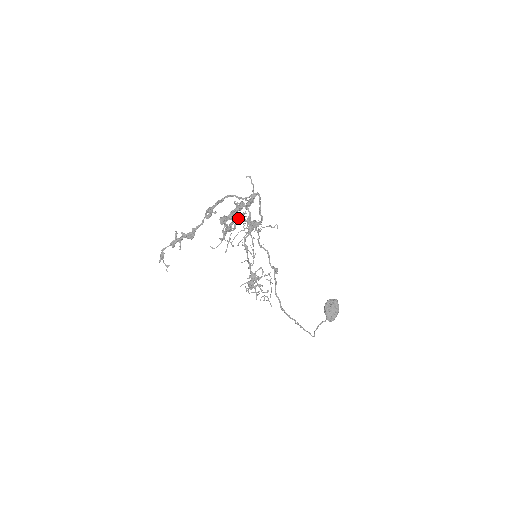
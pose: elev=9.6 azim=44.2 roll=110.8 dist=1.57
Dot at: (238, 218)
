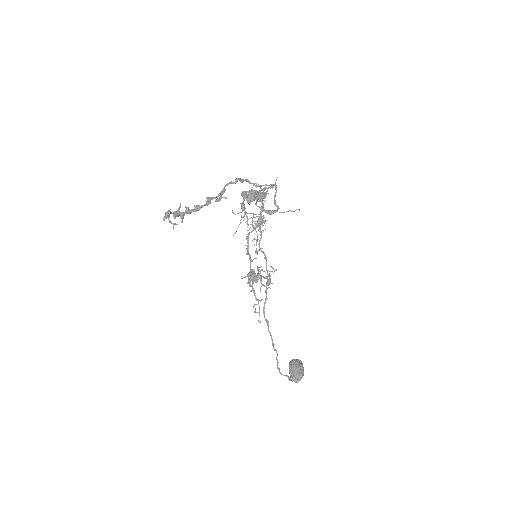
Dot at: occluded
